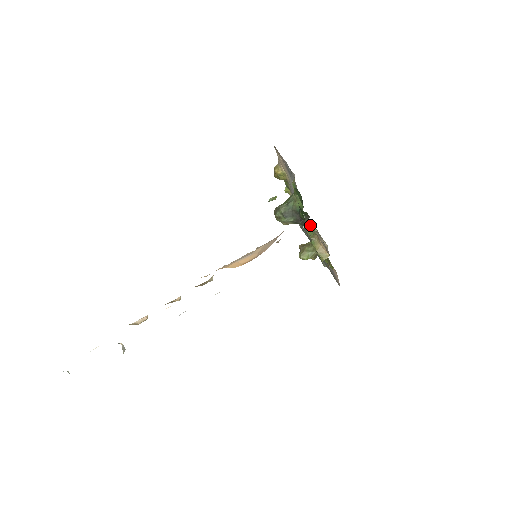
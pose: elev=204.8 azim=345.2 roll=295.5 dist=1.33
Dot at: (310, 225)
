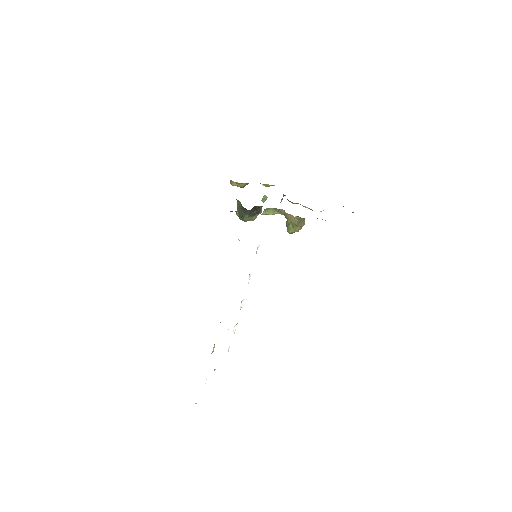
Dot at: (261, 210)
